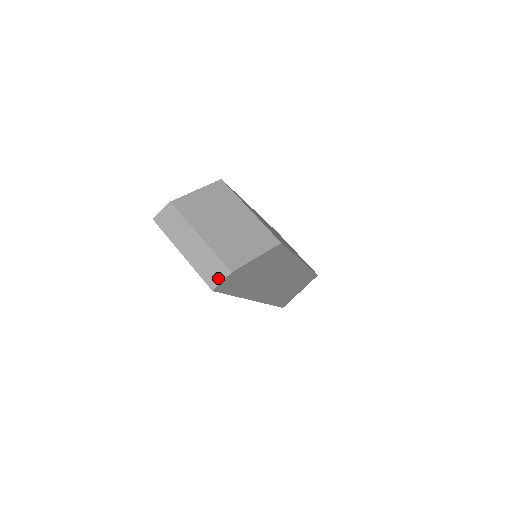
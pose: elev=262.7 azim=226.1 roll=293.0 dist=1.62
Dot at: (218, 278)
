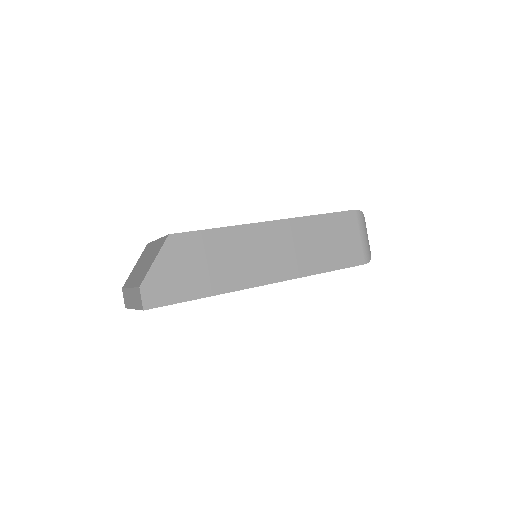
Dot at: (140, 299)
